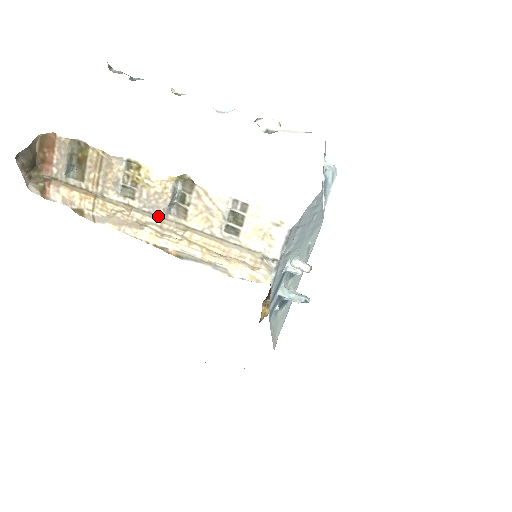
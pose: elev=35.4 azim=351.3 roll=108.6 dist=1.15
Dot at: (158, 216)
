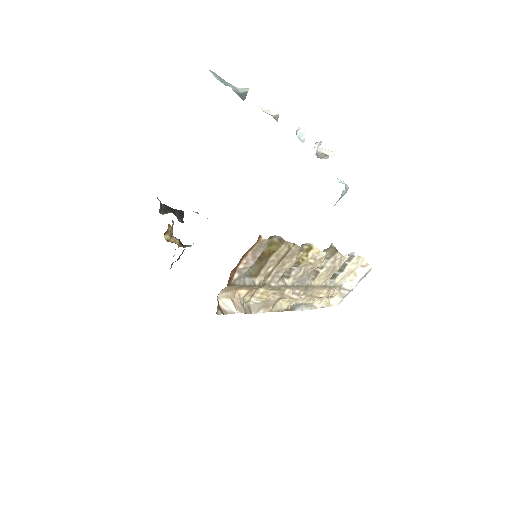
Dot at: (302, 286)
